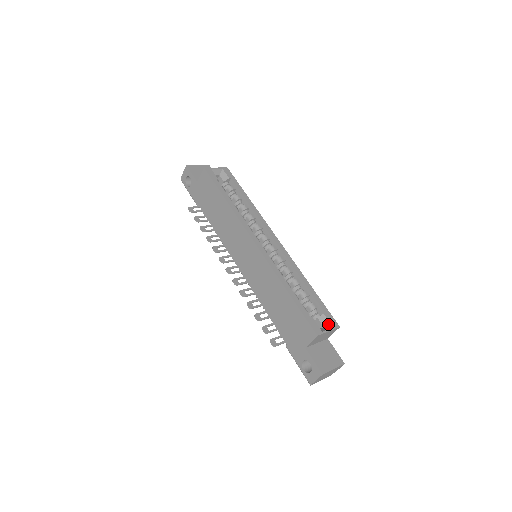
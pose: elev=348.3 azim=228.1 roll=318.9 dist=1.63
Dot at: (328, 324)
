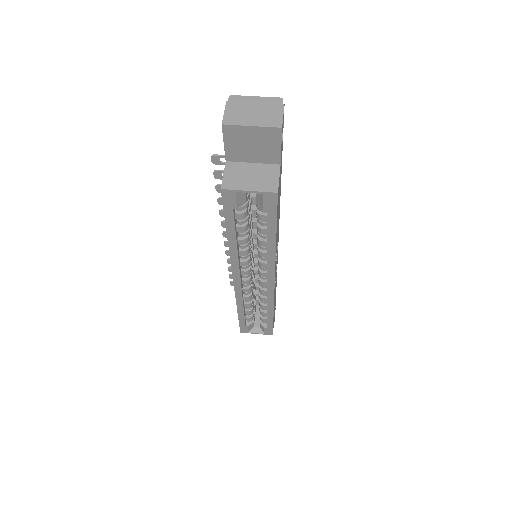
Dot at: (263, 330)
